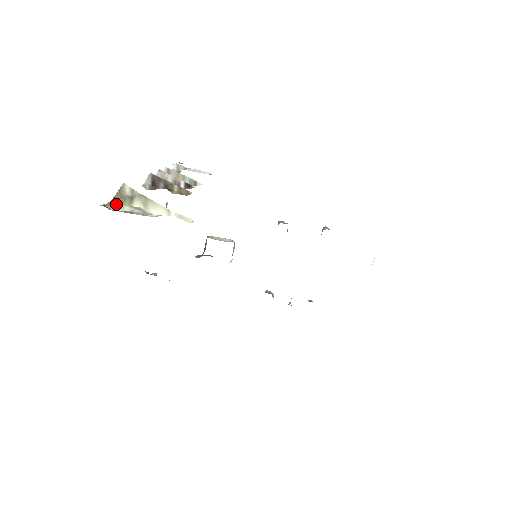
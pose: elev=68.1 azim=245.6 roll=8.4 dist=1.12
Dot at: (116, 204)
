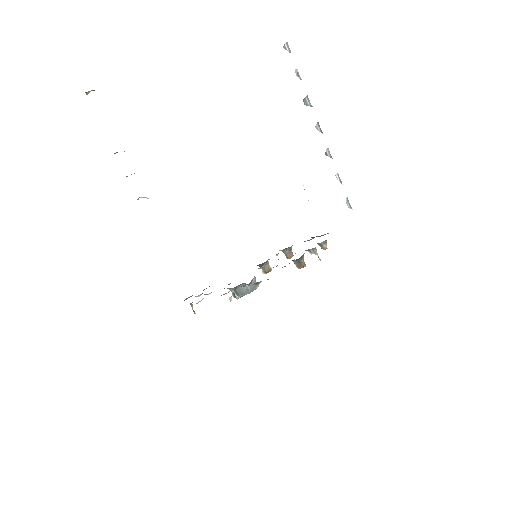
Dot at: occluded
